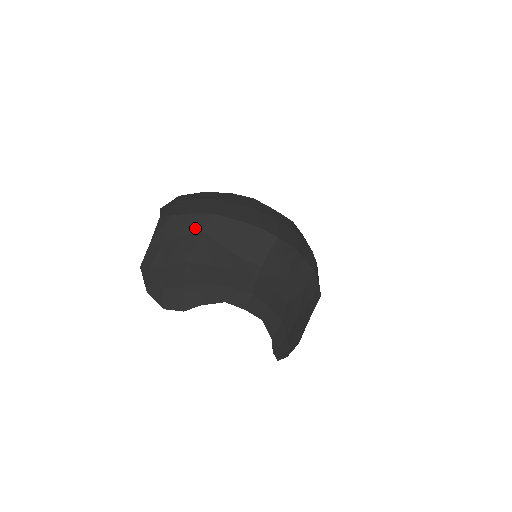
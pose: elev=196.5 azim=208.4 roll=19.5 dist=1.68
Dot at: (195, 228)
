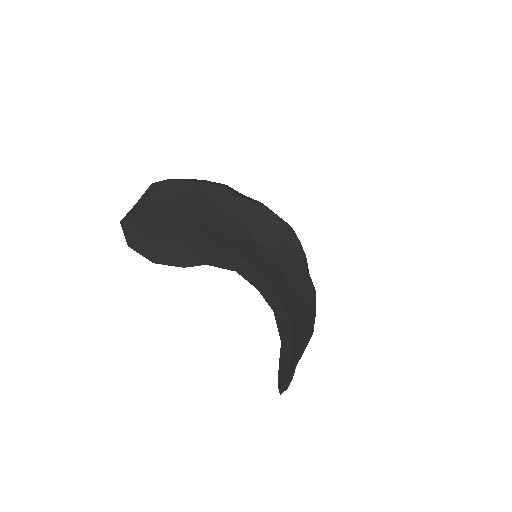
Dot at: (200, 194)
